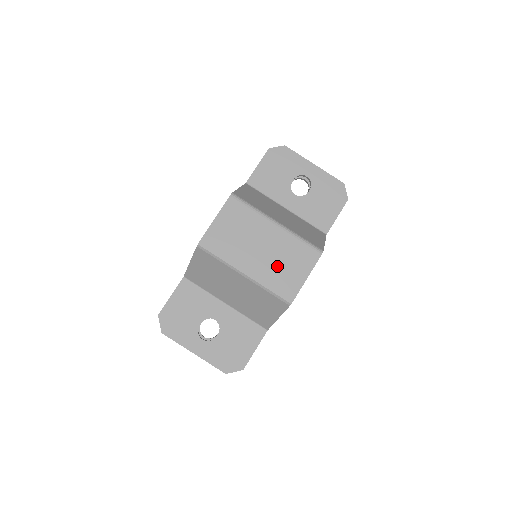
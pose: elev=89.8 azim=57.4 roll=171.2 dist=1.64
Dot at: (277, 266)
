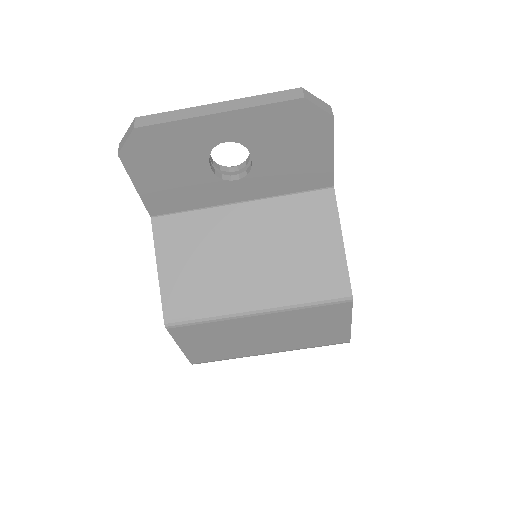
Dot at: (301, 335)
